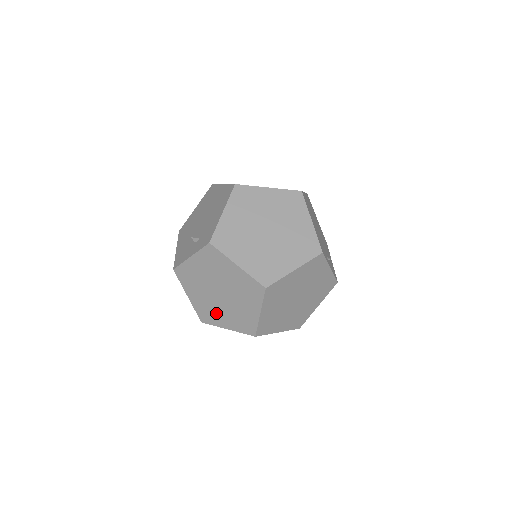
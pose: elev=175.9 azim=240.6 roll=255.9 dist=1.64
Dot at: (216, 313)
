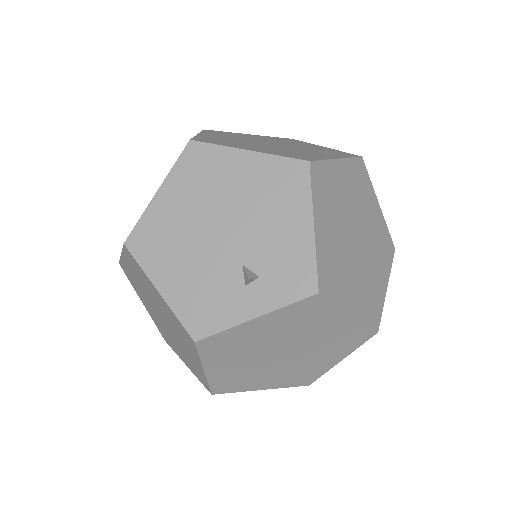
Dot at: (254, 378)
